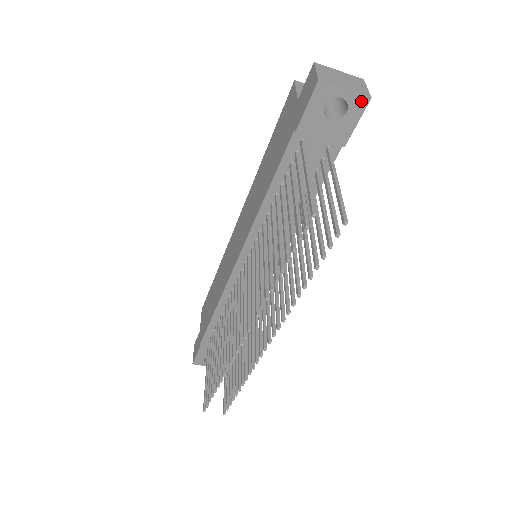
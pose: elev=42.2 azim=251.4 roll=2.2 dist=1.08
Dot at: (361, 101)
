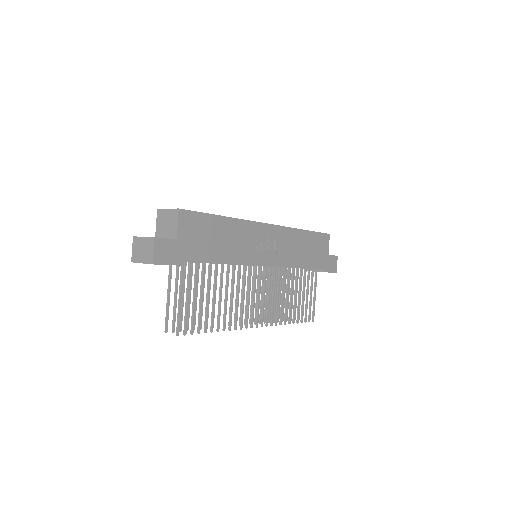
Dot at: occluded
